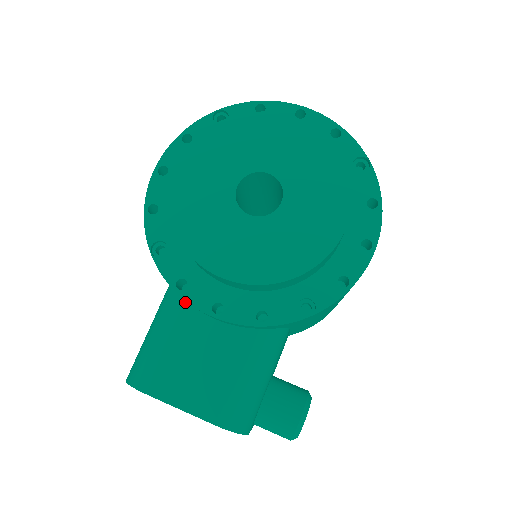
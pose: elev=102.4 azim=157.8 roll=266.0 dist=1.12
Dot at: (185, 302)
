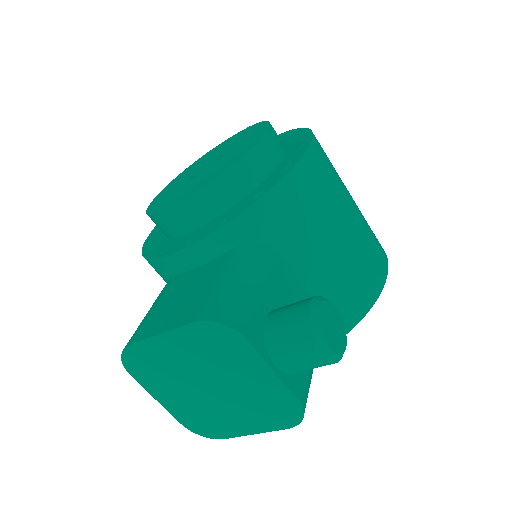
Dot at: (174, 276)
